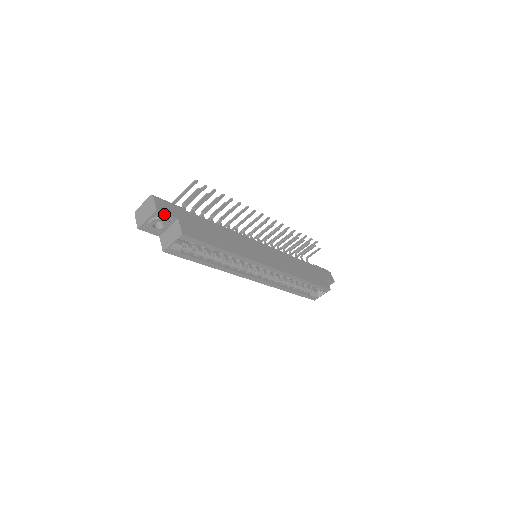
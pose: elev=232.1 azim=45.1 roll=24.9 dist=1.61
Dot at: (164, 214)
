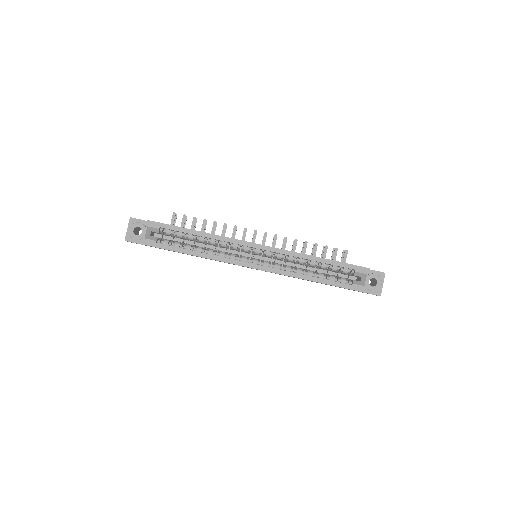
Dot at: (138, 220)
